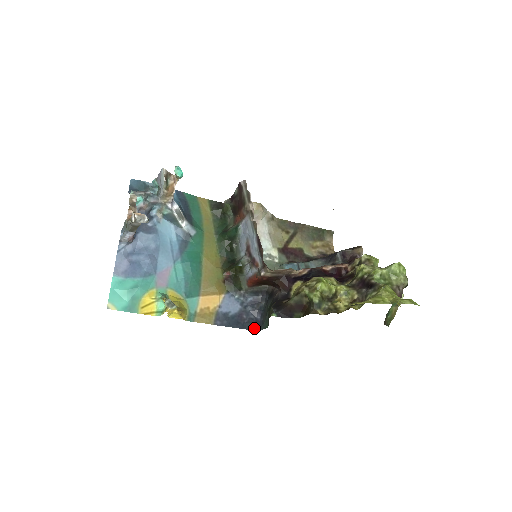
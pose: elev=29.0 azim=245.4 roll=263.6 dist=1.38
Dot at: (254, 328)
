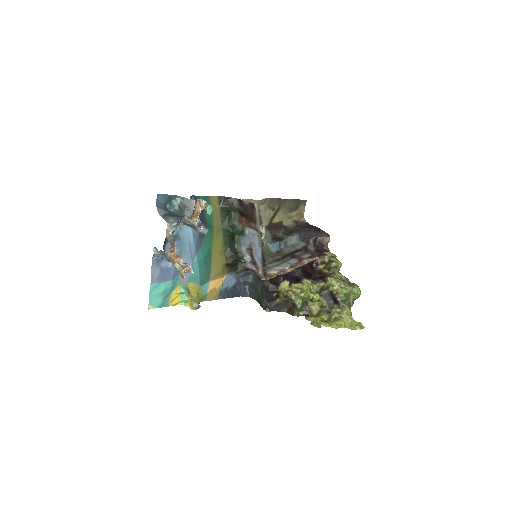
Dot at: (244, 295)
